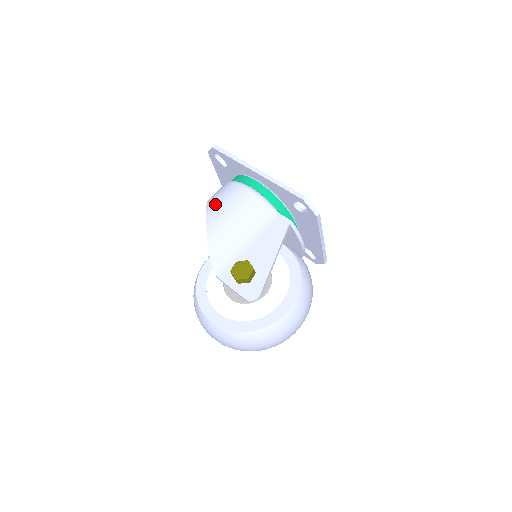
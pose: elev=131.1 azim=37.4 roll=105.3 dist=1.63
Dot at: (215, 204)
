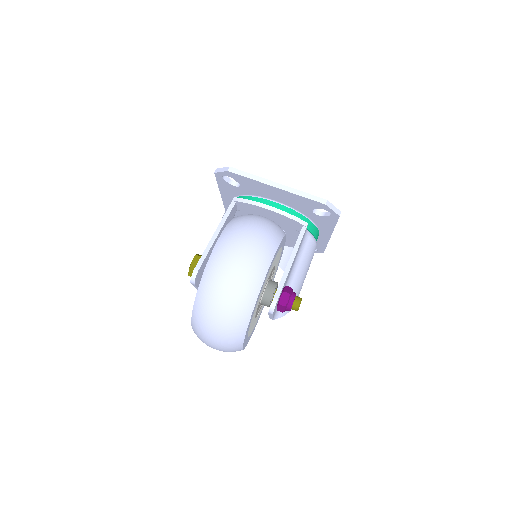
Dot at: occluded
